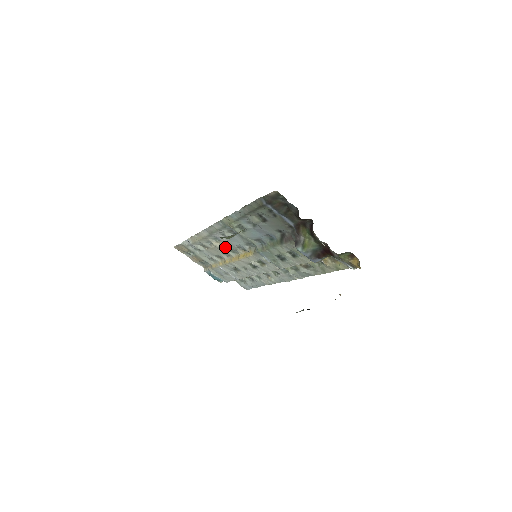
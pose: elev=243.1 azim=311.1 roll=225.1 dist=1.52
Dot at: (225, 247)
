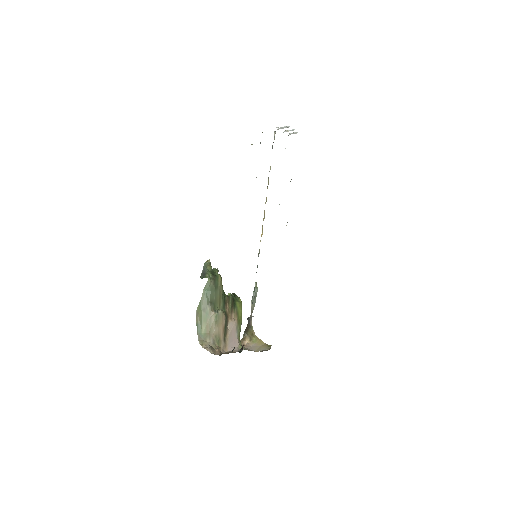
Dot at: occluded
